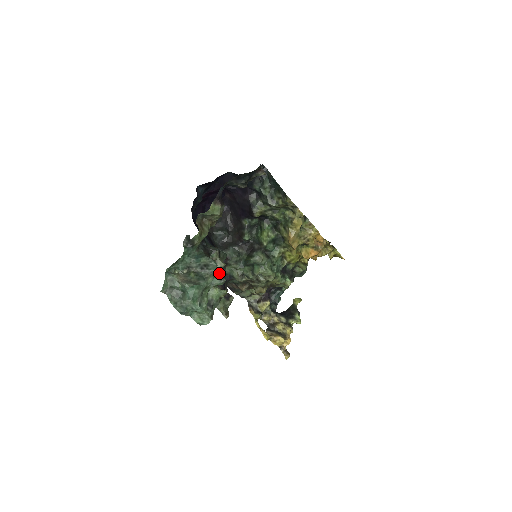
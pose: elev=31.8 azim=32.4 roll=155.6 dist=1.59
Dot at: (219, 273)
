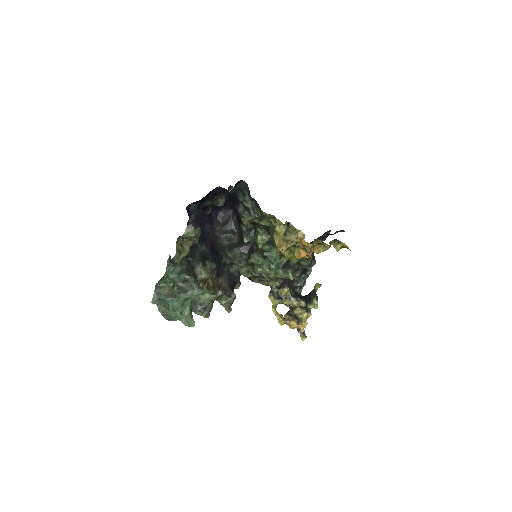
Dot at: (224, 273)
